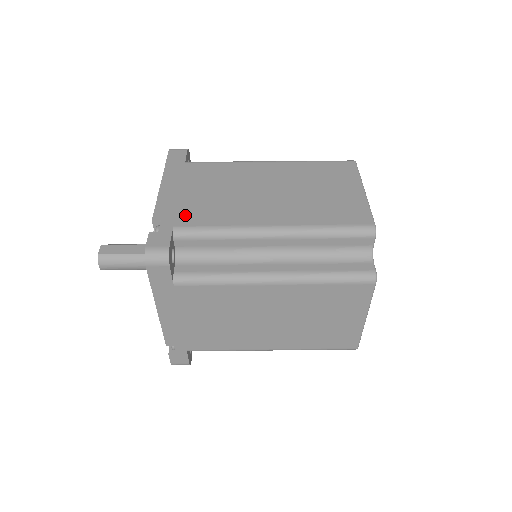
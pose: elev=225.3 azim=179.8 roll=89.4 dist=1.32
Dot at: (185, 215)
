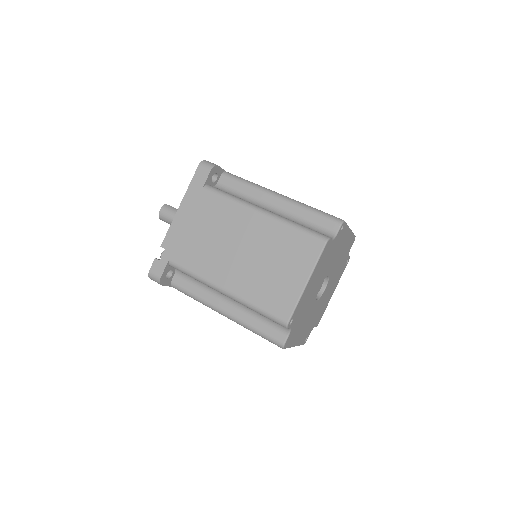
Dot at: occluded
